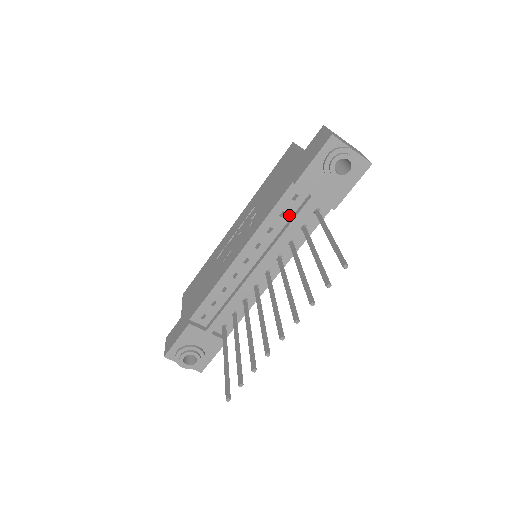
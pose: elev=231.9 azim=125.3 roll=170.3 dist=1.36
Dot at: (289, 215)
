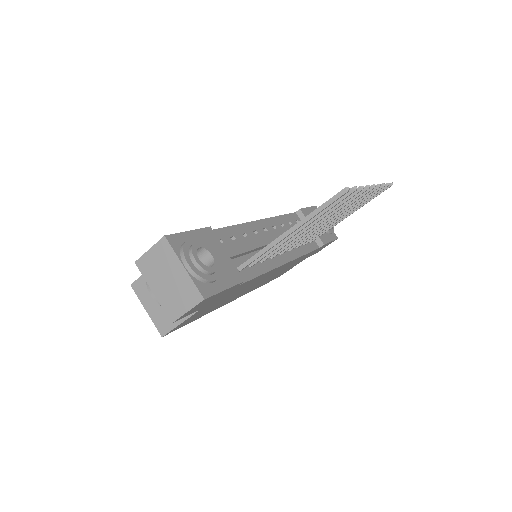
Dot at: occluded
